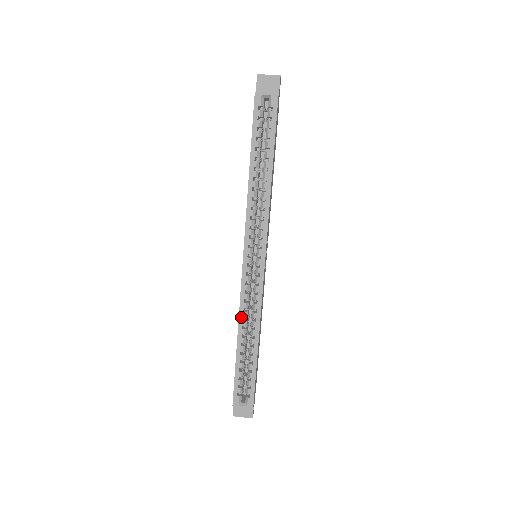
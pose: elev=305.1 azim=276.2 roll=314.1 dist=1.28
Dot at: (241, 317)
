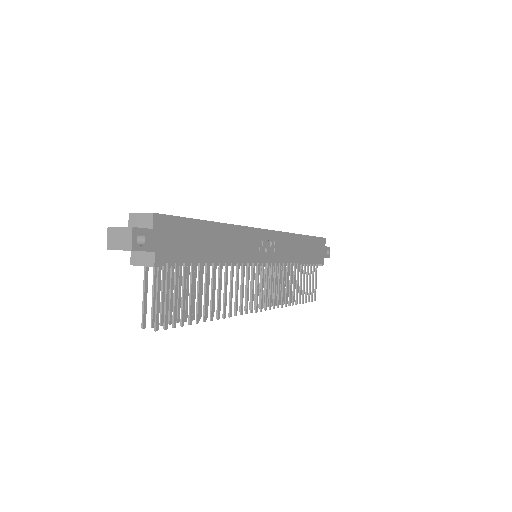
Dot at: occluded
